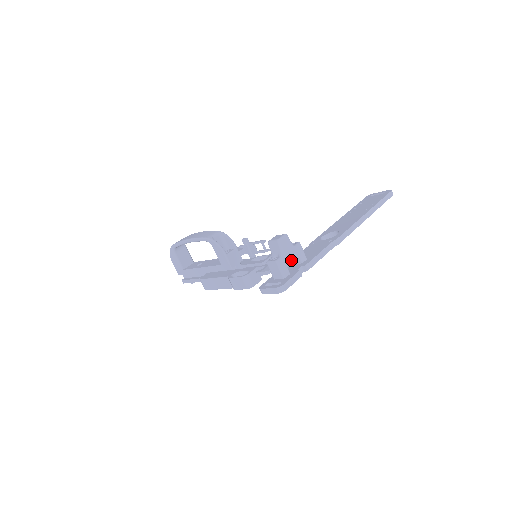
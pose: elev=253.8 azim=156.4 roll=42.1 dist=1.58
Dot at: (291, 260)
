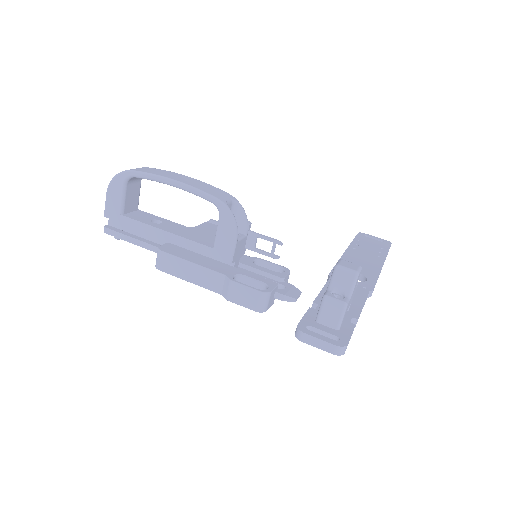
Dot at: (349, 305)
